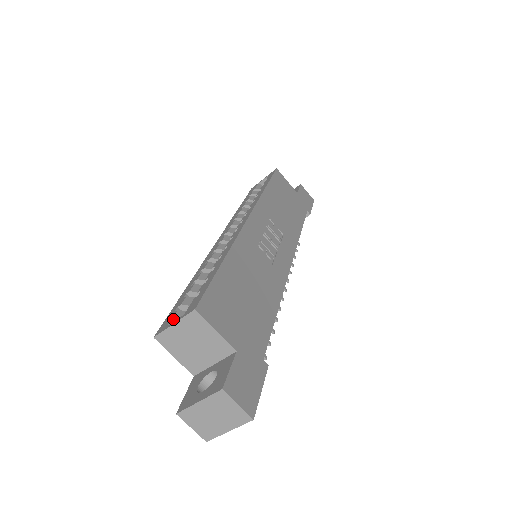
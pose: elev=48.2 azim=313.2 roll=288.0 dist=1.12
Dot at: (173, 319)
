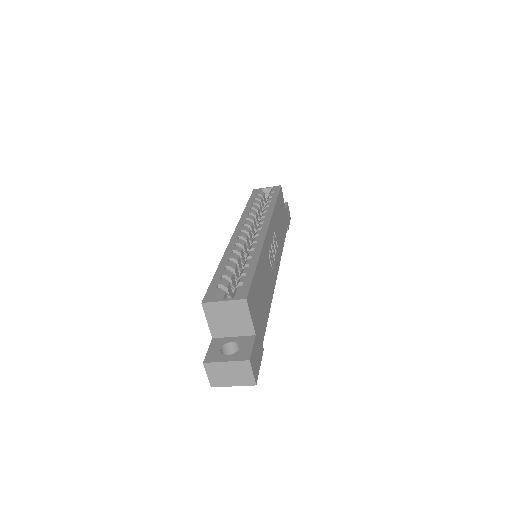
Dot at: (218, 295)
